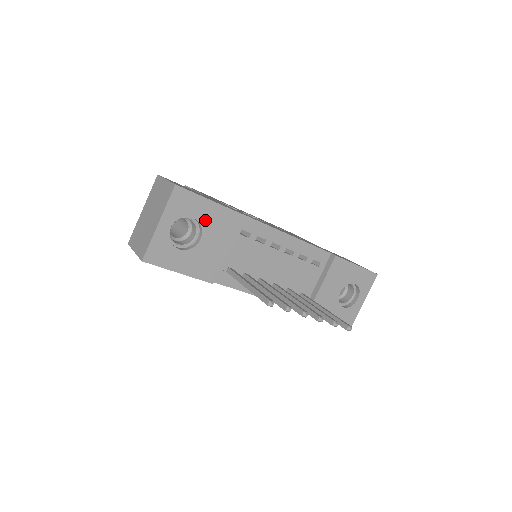
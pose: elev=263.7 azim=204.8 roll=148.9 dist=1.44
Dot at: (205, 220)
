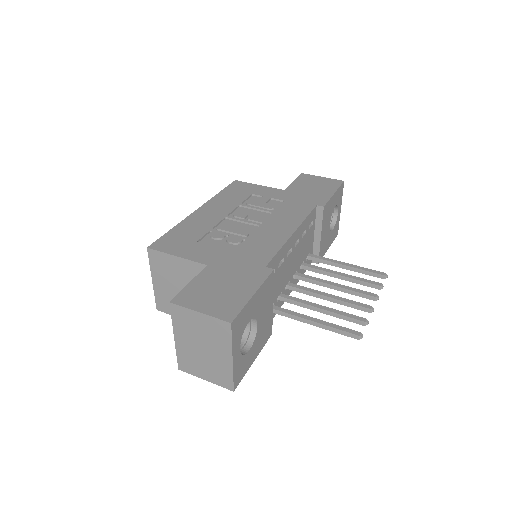
Dot at: (255, 311)
